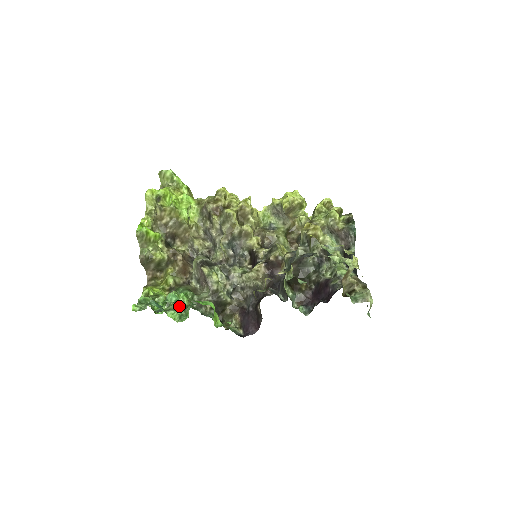
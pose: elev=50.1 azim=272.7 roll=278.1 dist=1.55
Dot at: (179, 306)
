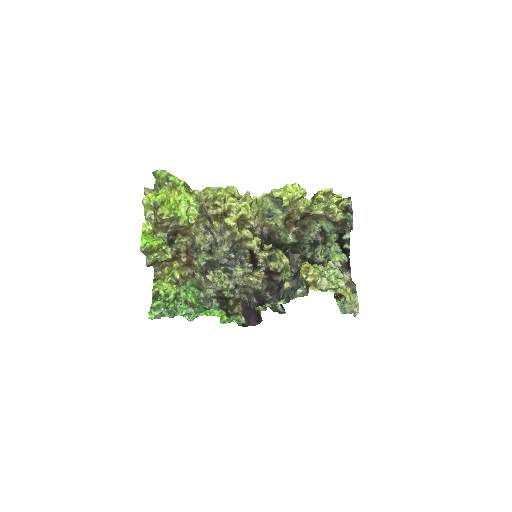
Dot at: (188, 303)
